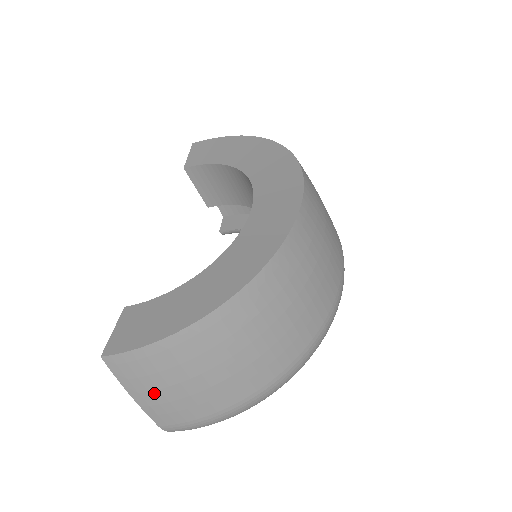
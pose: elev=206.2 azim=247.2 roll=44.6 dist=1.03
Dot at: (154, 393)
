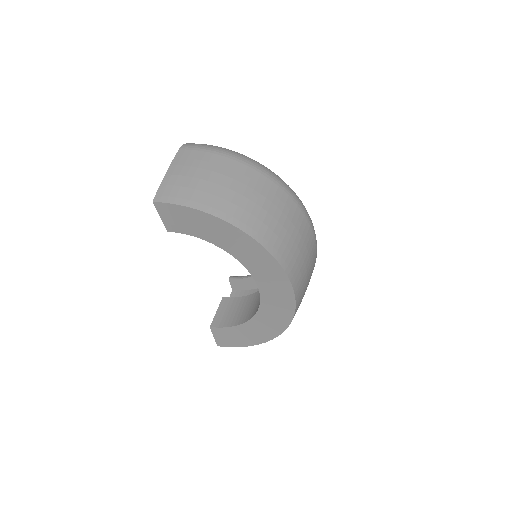
Dot at: occluded
